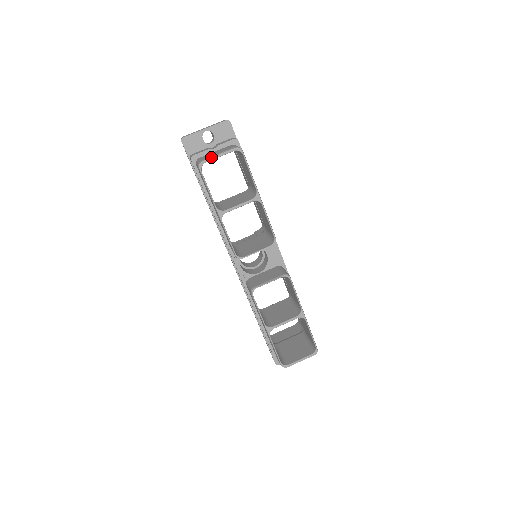
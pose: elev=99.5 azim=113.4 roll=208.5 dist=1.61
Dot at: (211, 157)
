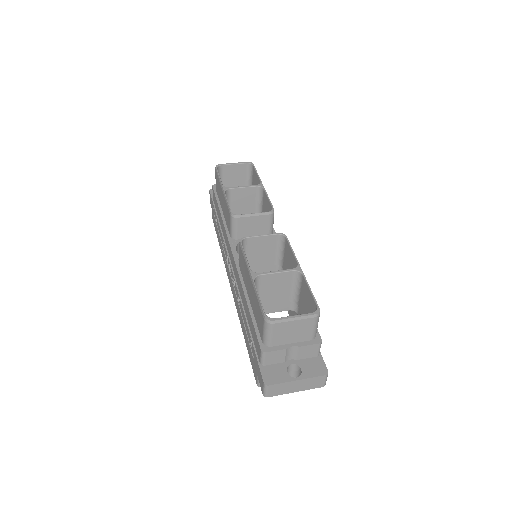
Dot at: (227, 163)
